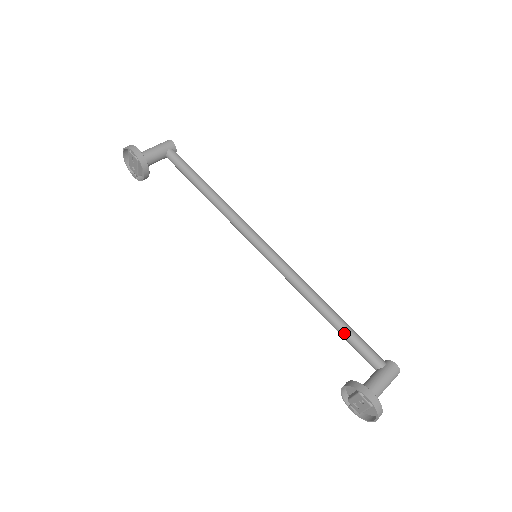
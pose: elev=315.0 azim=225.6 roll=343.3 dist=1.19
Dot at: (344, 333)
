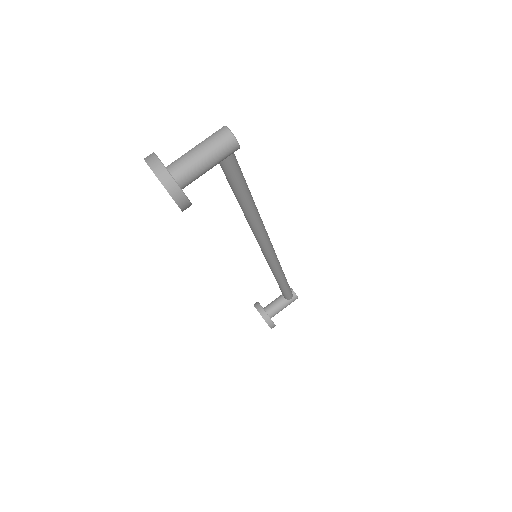
Dot at: (282, 289)
